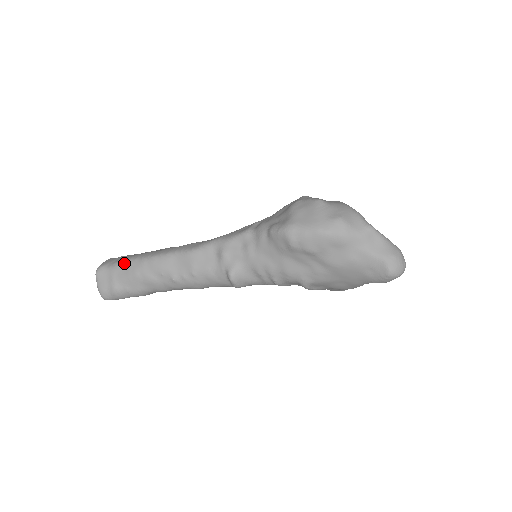
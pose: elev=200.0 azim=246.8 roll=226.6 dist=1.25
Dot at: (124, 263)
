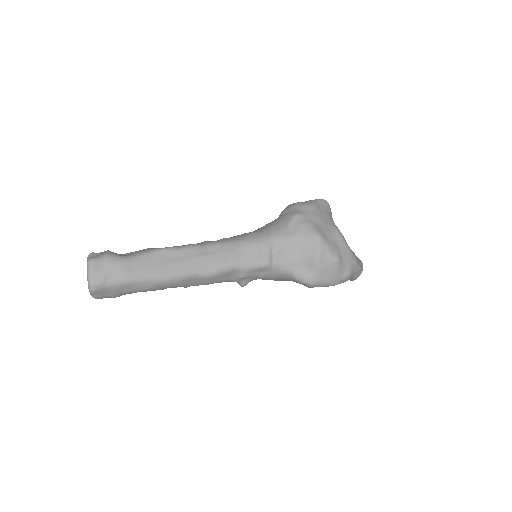
Dot at: (130, 284)
